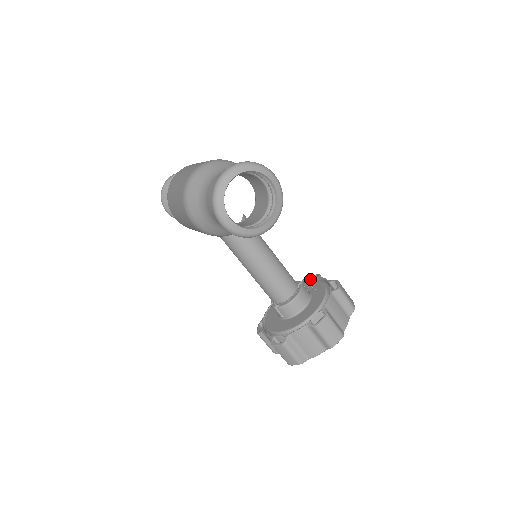
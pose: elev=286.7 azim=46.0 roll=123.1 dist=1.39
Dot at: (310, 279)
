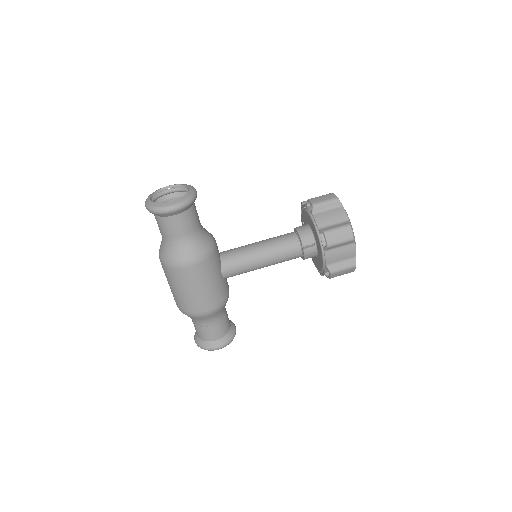
Dot at: occluded
